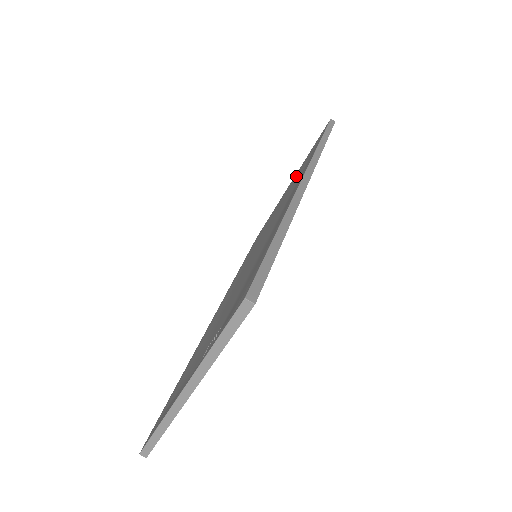
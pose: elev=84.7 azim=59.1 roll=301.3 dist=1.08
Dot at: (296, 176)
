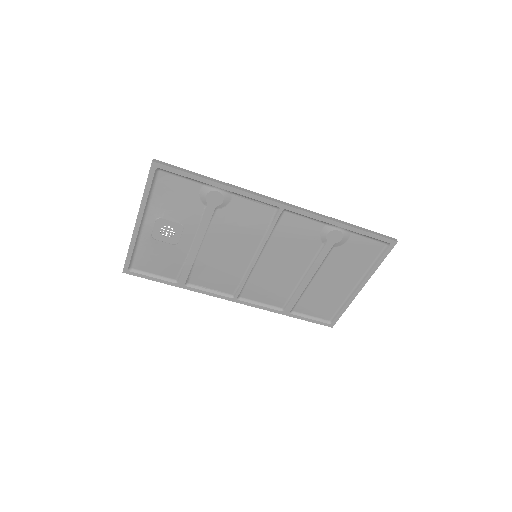
Dot at: (349, 264)
